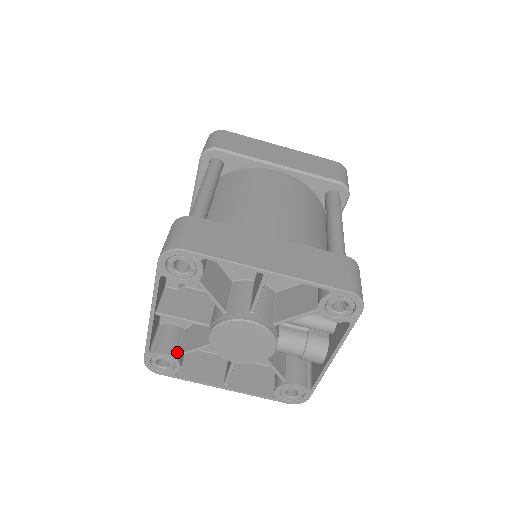
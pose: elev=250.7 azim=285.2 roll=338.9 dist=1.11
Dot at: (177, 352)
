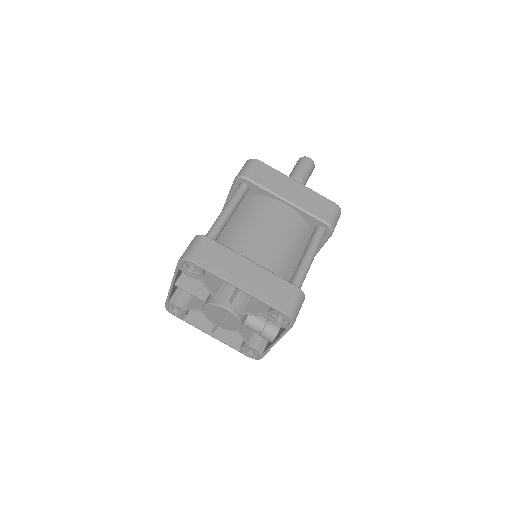
Dot at: (185, 307)
